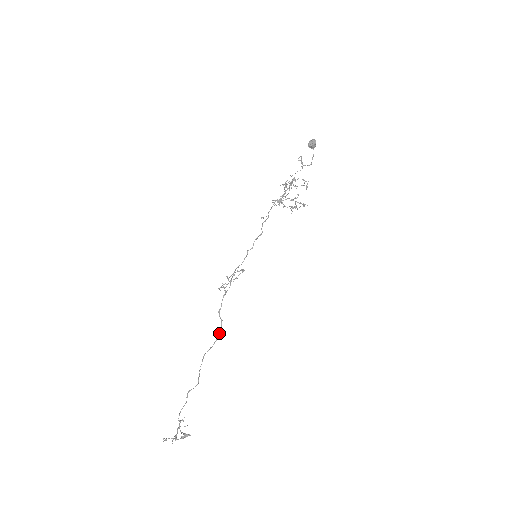
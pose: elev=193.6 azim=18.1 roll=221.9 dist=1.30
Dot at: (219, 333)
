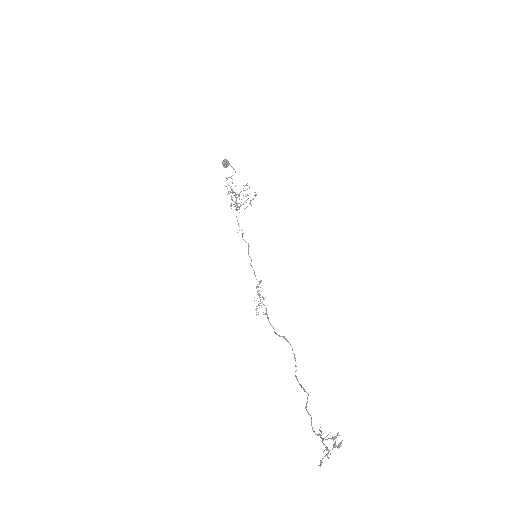
Dot at: occluded
